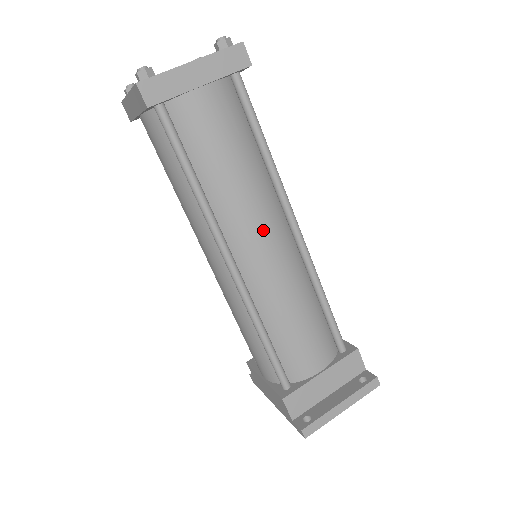
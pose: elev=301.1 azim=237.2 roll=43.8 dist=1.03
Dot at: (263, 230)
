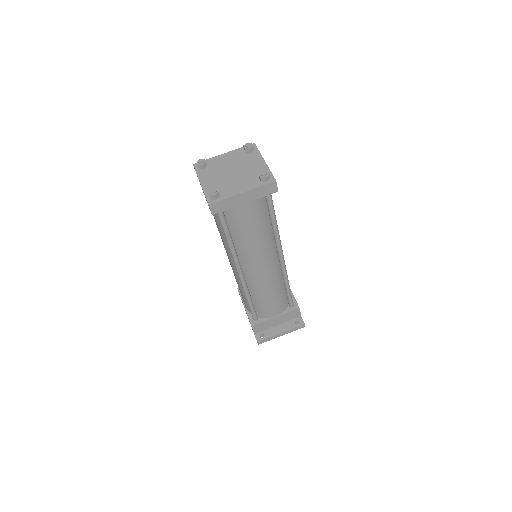
Dot at: (262, 262)
